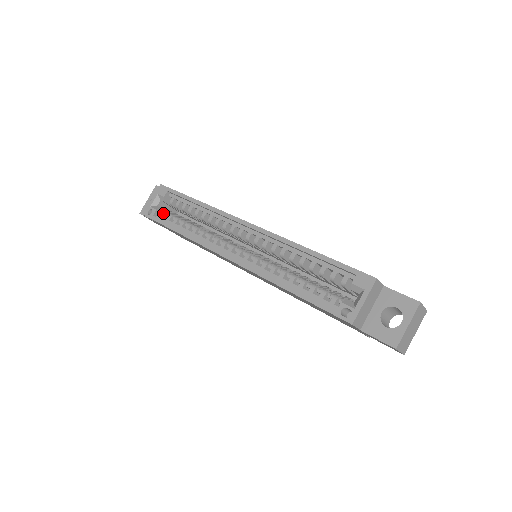
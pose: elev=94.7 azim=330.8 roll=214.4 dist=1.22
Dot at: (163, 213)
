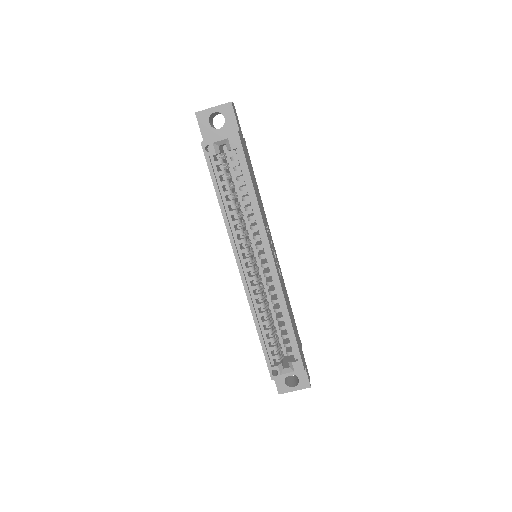
Dot at: (219, 161)
